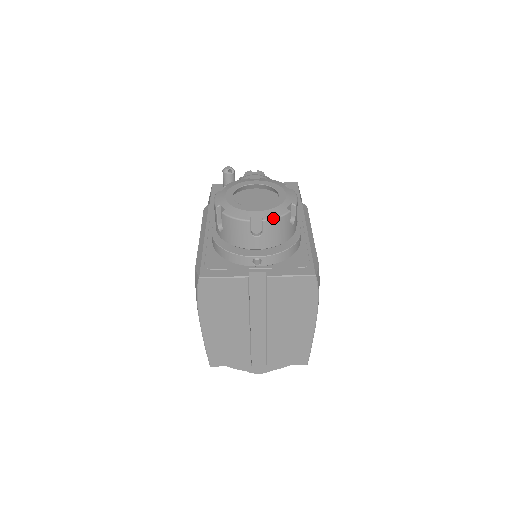
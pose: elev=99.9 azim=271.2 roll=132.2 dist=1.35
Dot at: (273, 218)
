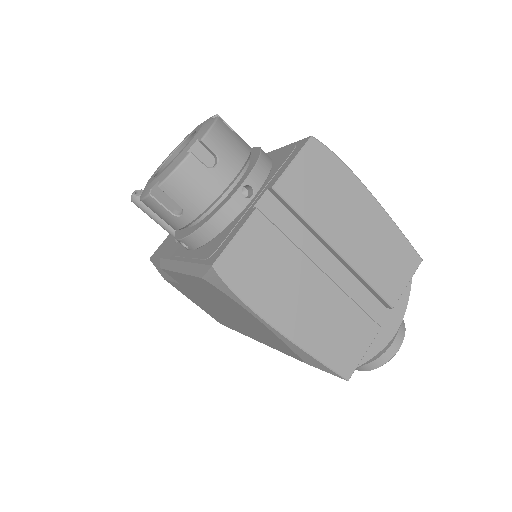
Dot at: (208, 129)
